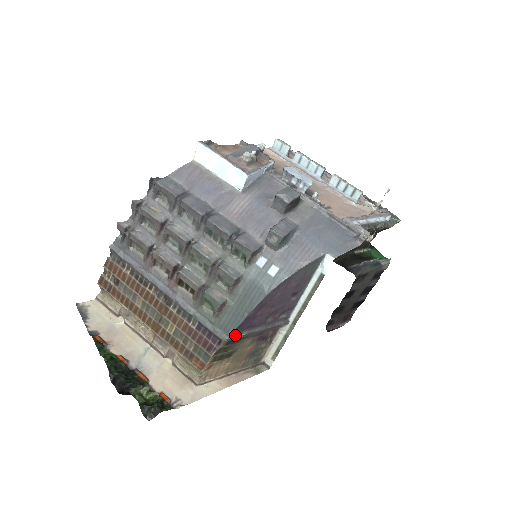
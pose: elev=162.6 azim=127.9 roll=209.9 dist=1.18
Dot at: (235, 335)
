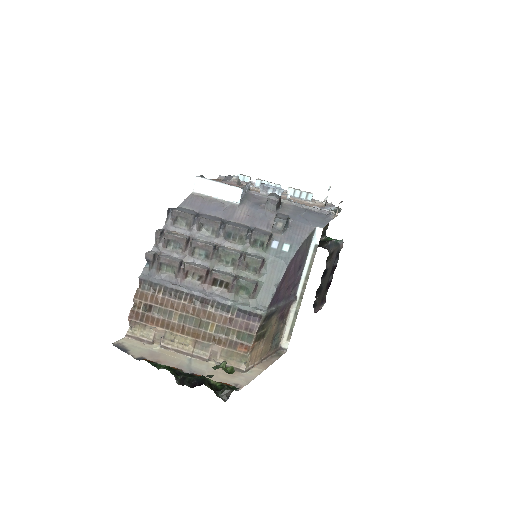
Dot at: (270, 309)
